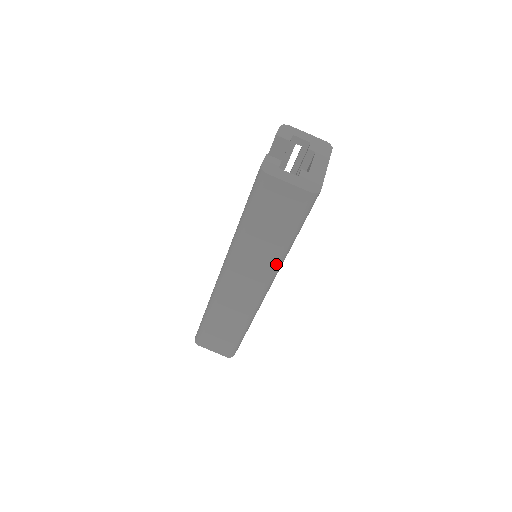
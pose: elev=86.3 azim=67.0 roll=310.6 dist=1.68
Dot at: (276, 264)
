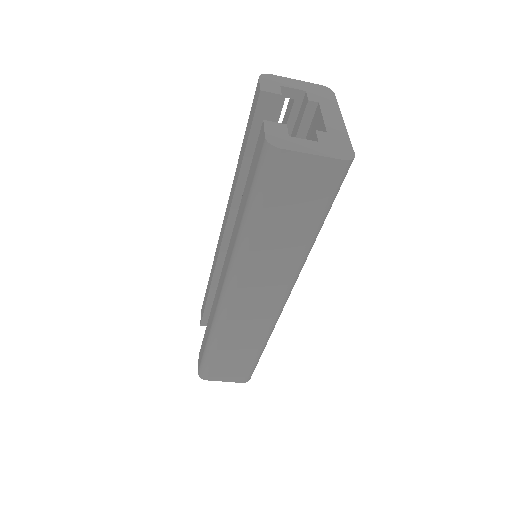
Dot at: (299, 264)
